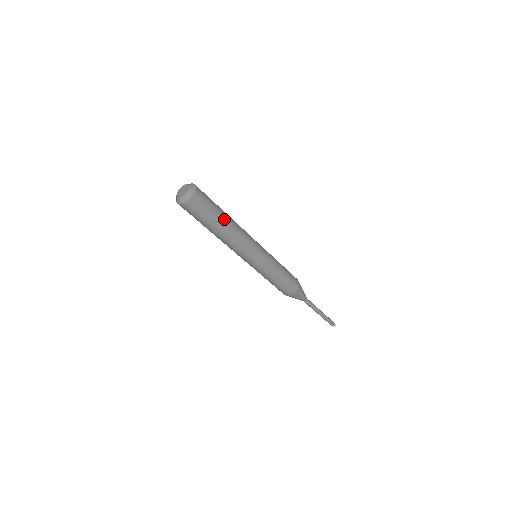
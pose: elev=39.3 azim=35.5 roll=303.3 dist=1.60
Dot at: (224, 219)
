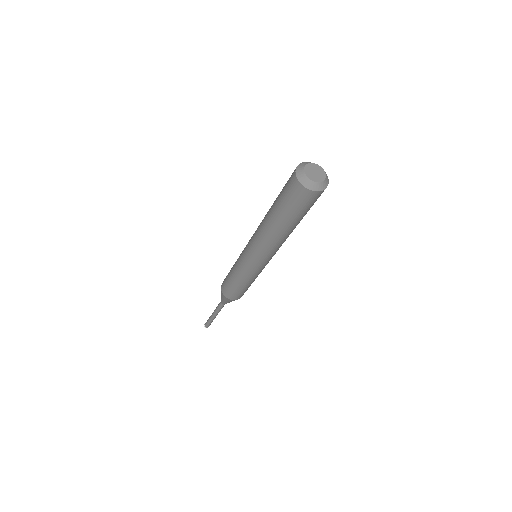
Dot at: occluded
